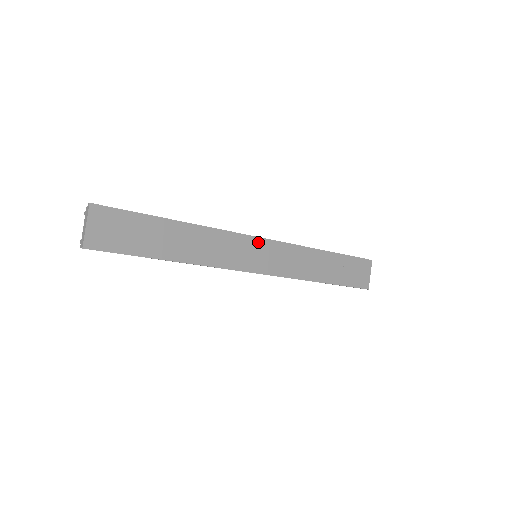
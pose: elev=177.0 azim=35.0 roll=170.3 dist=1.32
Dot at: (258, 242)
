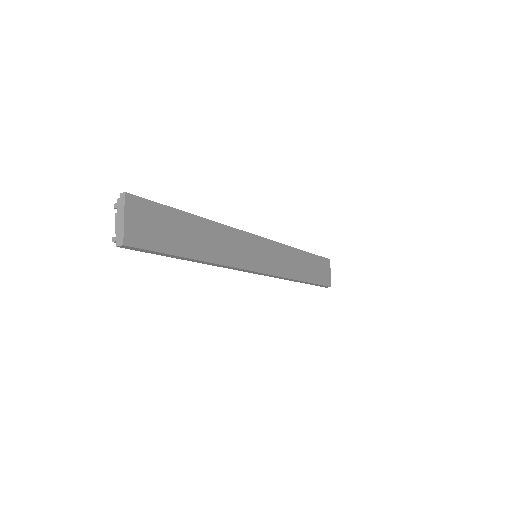
Dot at: (258, 241)
